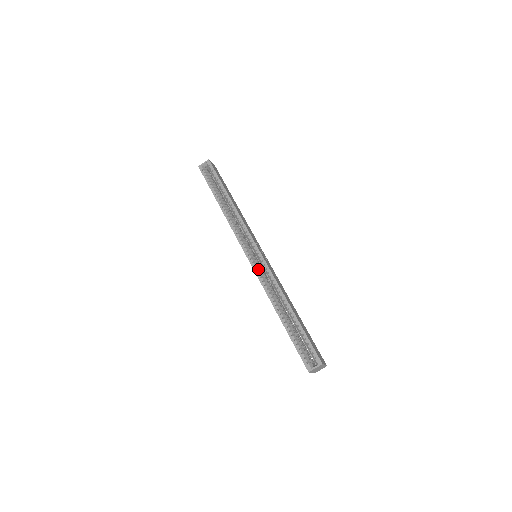
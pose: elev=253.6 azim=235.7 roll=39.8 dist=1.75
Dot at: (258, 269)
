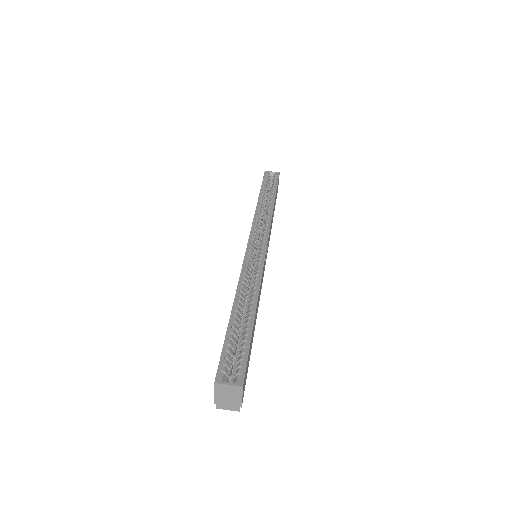
Dot at: (250, 260)
